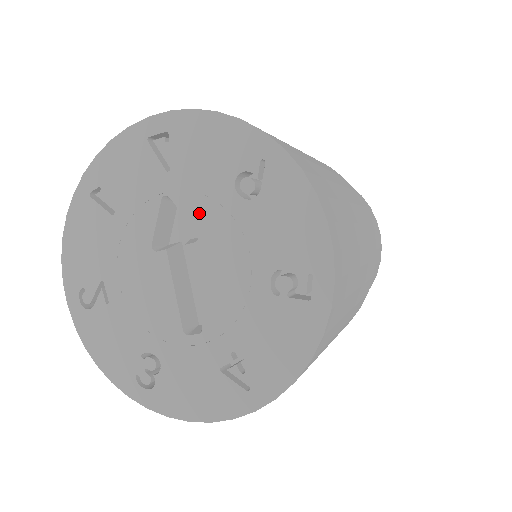
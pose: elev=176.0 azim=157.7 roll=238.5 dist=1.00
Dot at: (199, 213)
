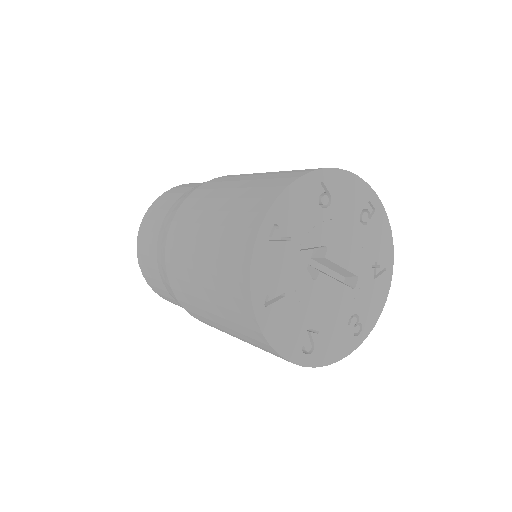
Dot at: (318, 237)
